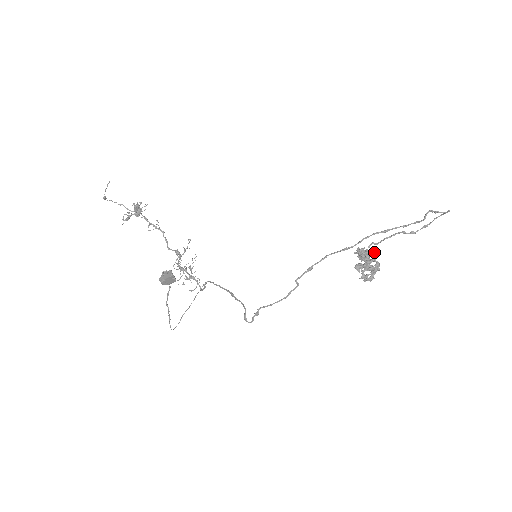
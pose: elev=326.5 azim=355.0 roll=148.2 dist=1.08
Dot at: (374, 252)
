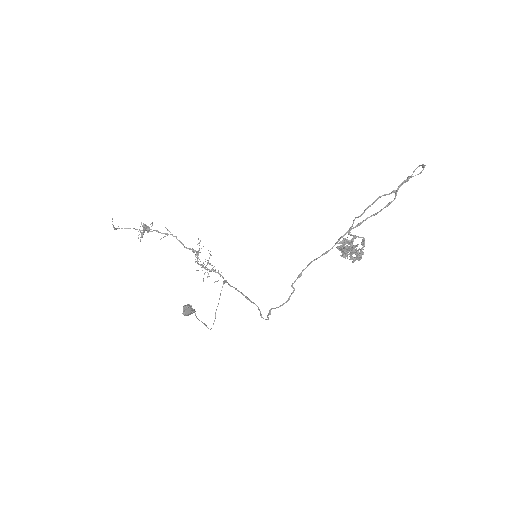
Dot at: (355, 238)
